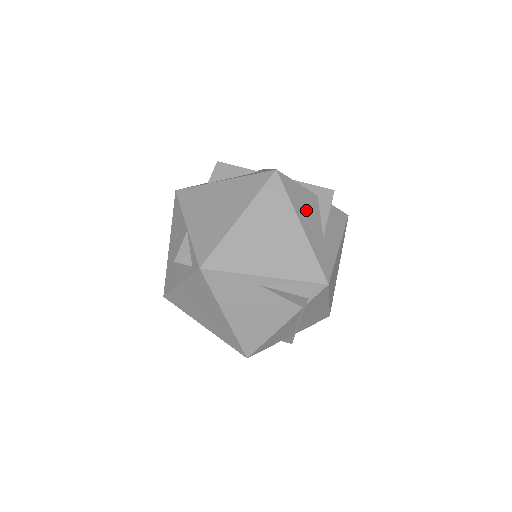
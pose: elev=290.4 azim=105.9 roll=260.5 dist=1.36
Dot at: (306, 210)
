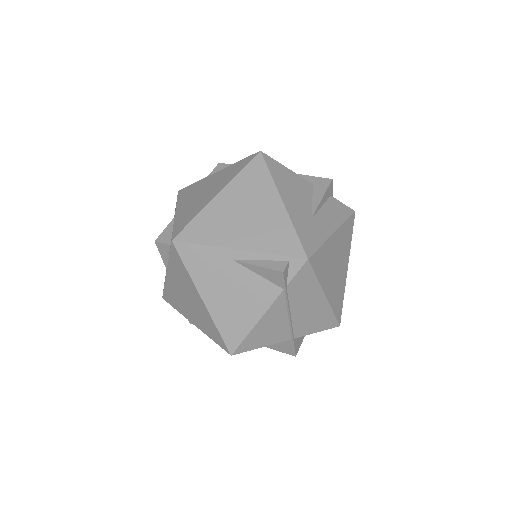
Dot at: (293, 191)
